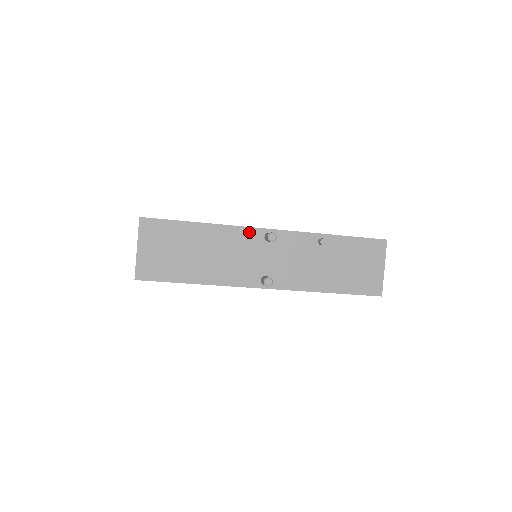
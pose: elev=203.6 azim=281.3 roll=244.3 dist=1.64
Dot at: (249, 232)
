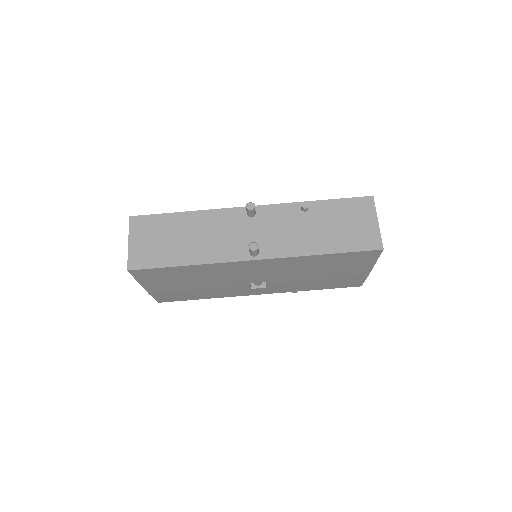
Dot at: (231, 212)
